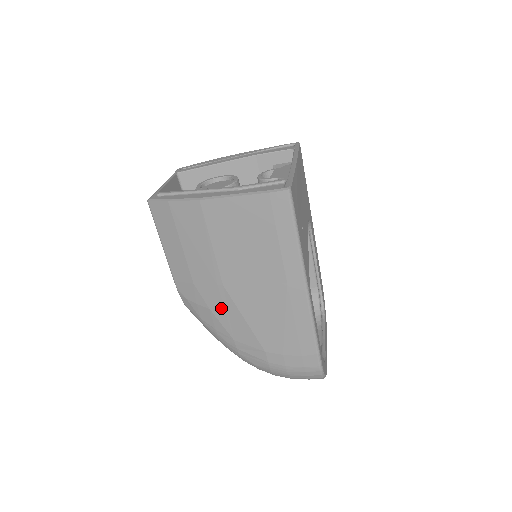
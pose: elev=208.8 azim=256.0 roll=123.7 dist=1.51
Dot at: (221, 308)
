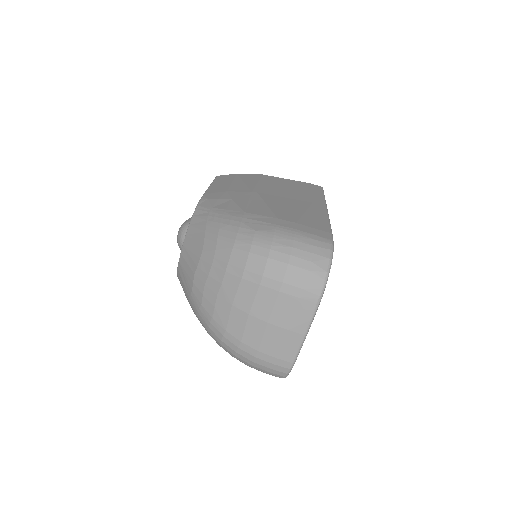
Dot at: (245, 199)
